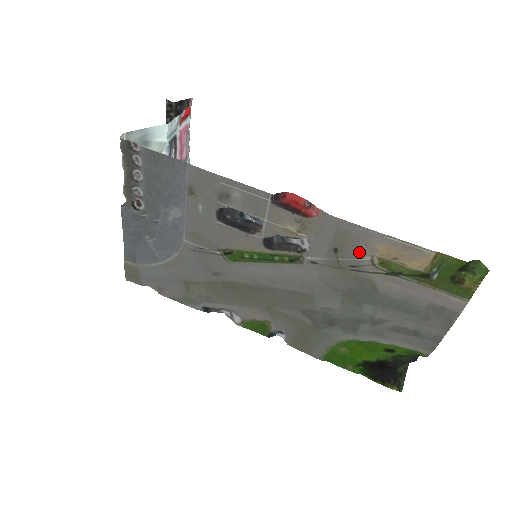
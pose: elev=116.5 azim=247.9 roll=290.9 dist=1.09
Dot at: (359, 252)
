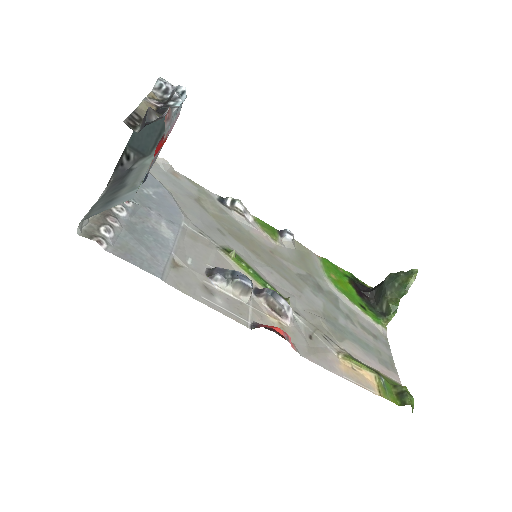
Dot at: (328, 351)
